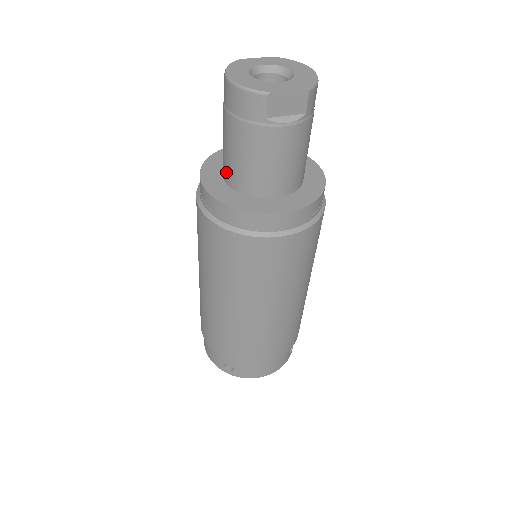
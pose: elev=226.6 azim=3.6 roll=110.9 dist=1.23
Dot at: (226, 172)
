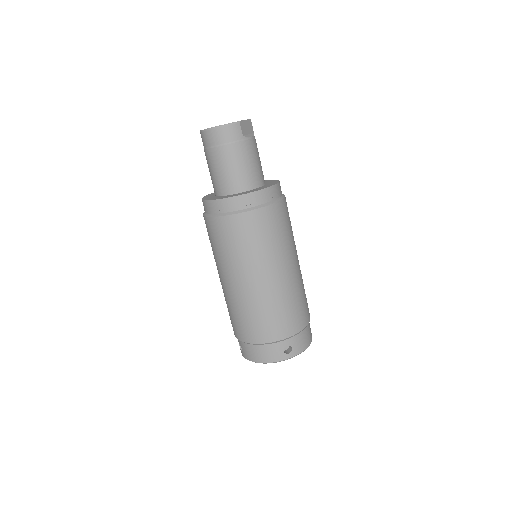
Dot at: (228, 187)
